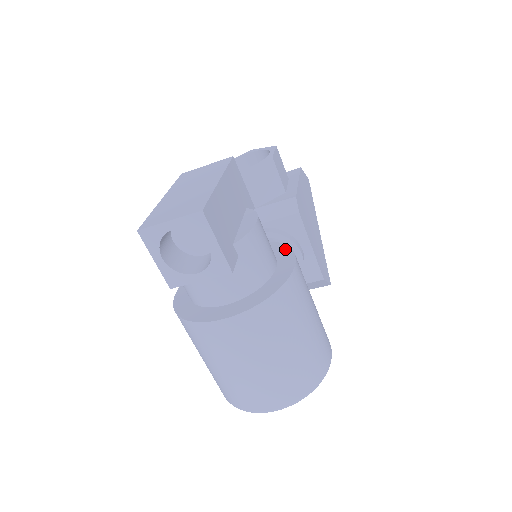
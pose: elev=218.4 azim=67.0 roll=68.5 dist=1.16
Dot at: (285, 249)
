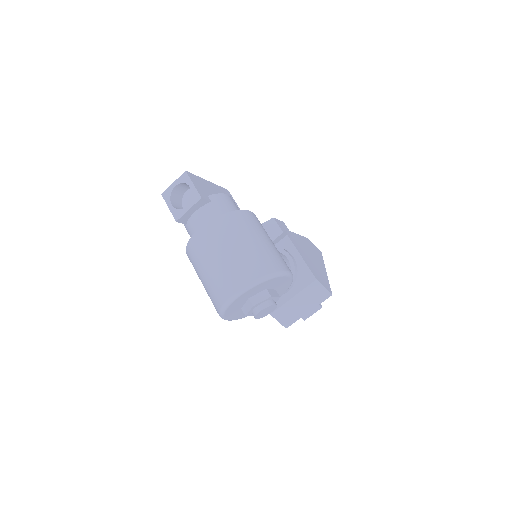
Dot at: occluded
